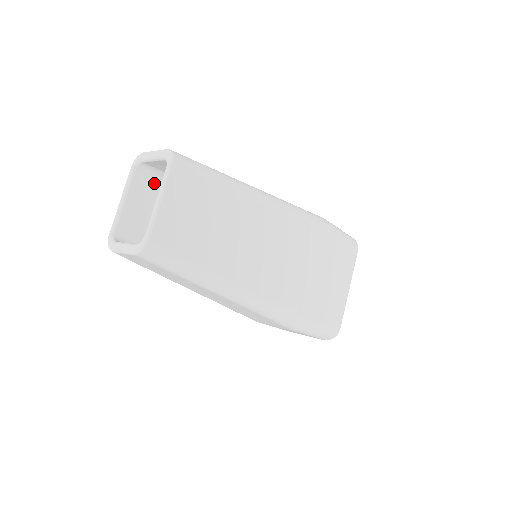
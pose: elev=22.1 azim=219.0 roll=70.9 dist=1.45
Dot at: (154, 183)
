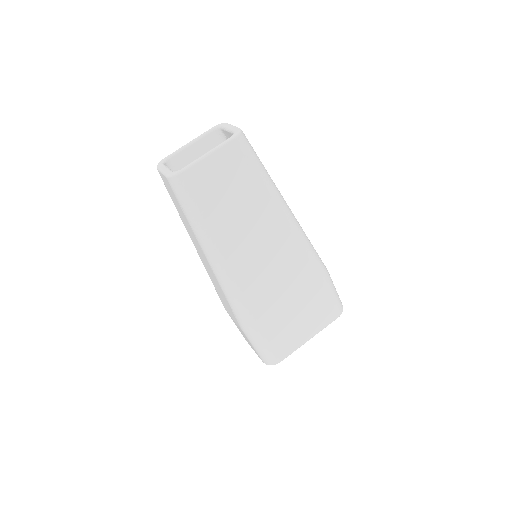
Dot at: occluded
